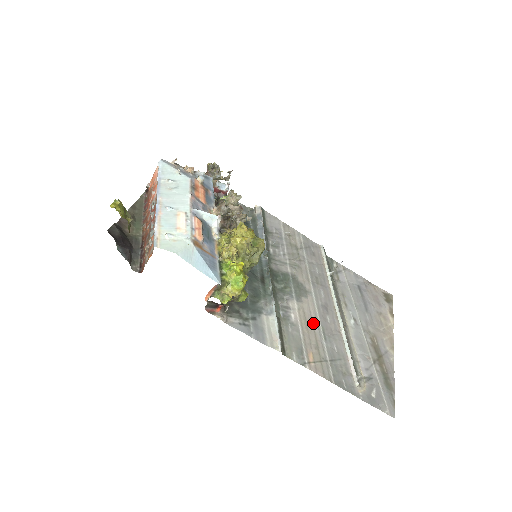
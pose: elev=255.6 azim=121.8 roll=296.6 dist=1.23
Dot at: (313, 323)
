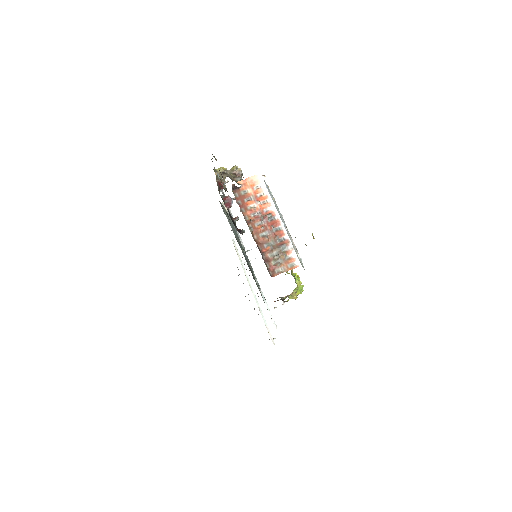
Dot at: occluded
